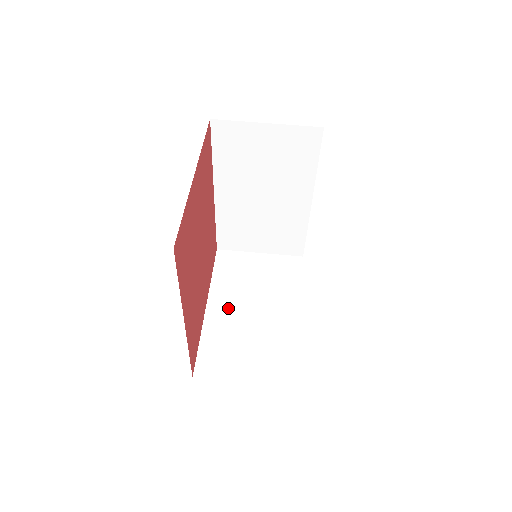
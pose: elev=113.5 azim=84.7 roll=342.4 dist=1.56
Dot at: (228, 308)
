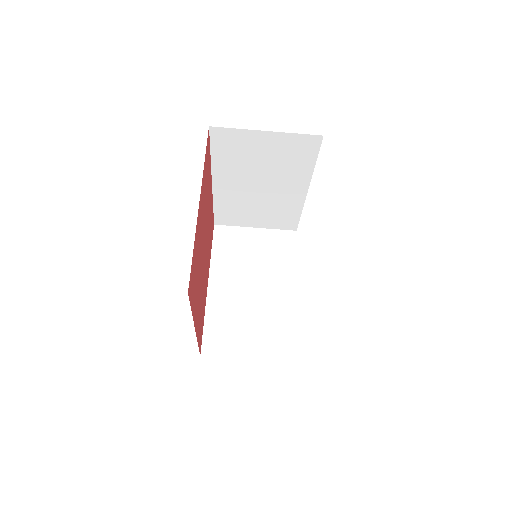
Dot at: (228, 287)
